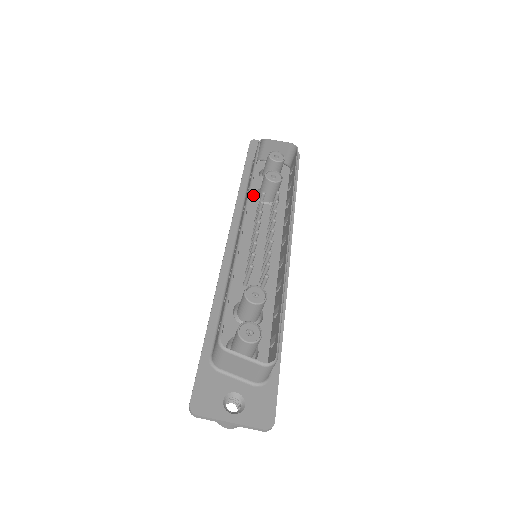
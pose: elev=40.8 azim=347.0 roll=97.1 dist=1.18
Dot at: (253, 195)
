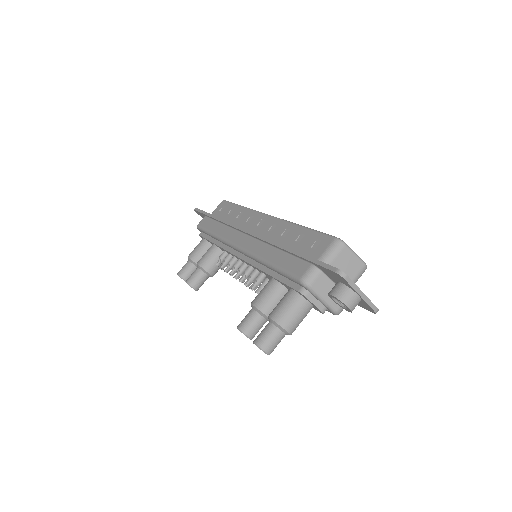
Dot at: occluded
